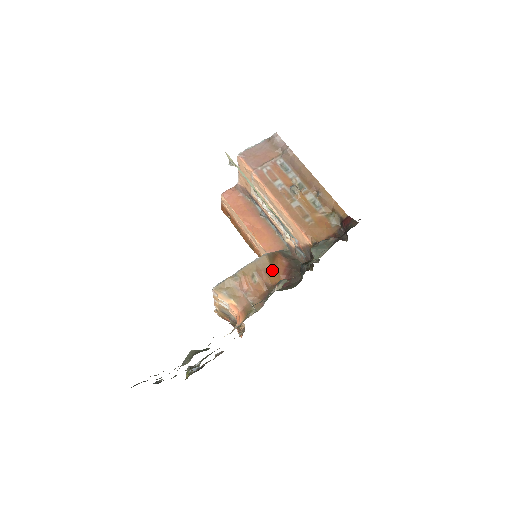
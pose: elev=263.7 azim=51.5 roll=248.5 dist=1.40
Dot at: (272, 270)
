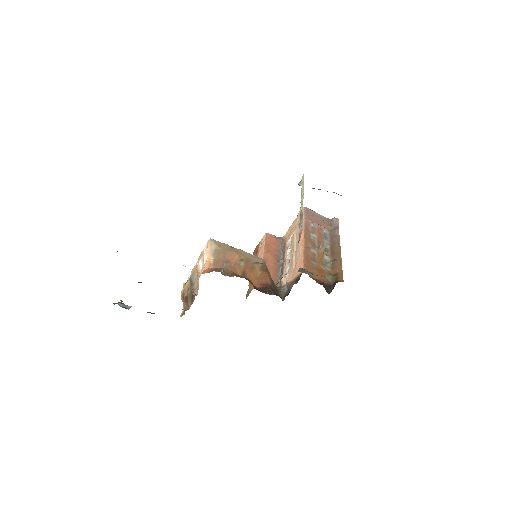
Dot at: (257, 272)
